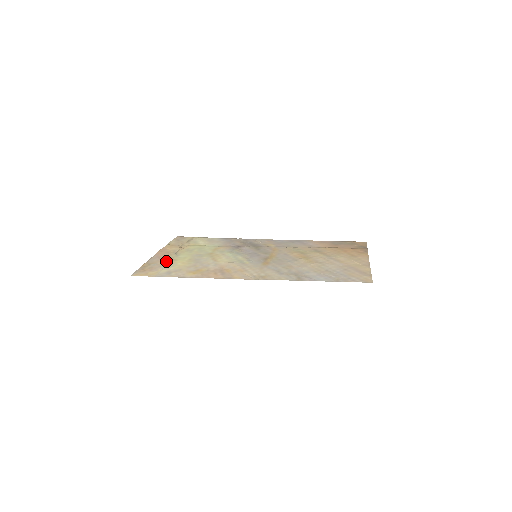
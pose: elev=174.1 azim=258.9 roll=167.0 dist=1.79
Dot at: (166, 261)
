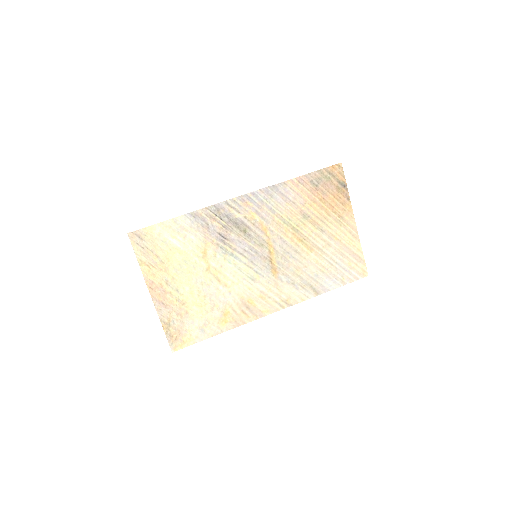
Dot at: (179, 310)
